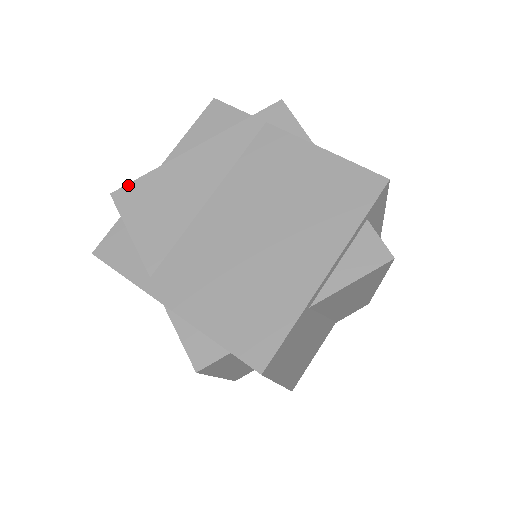
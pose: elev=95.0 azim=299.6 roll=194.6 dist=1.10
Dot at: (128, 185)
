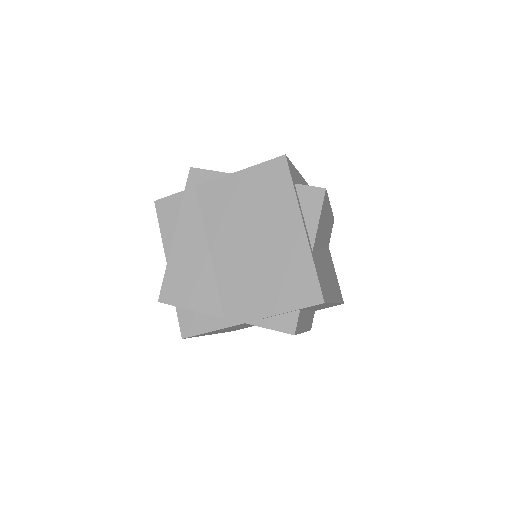
Dot at: (162, 288)
